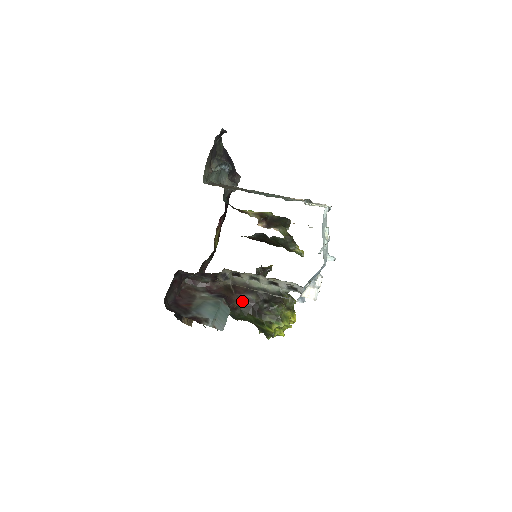
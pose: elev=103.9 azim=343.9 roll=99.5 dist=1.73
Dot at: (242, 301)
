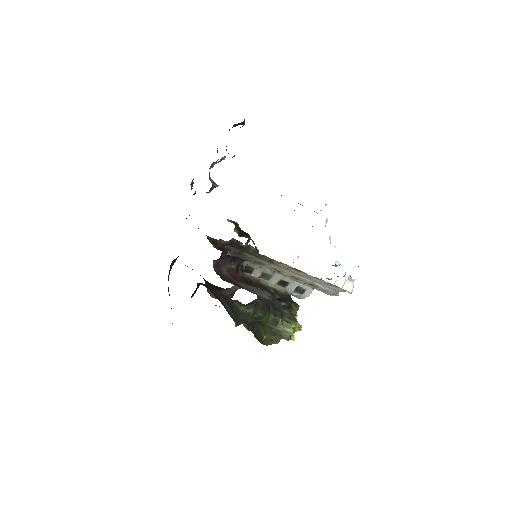
Dot at: (262, 297)
